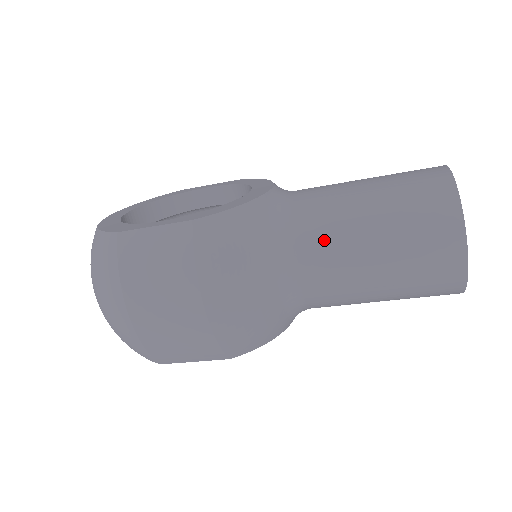
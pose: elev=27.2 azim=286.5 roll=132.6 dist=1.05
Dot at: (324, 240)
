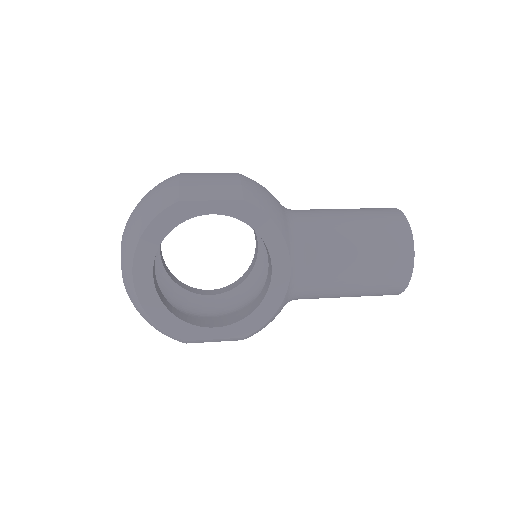
Dot at: occluded
